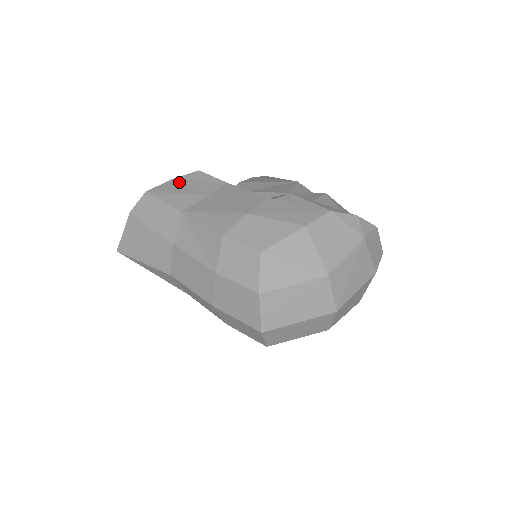
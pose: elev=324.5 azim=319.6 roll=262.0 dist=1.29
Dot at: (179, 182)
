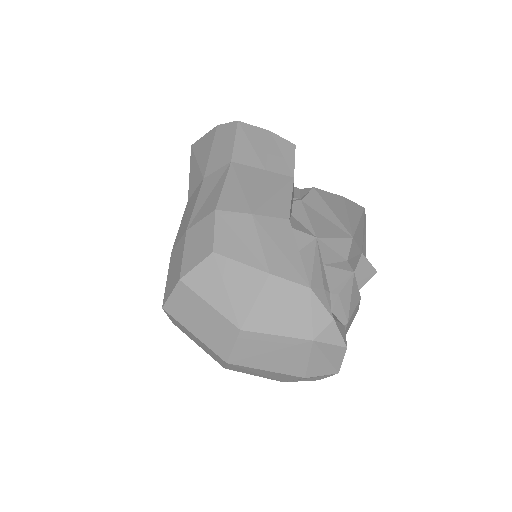
Dot at: (269, 138)
